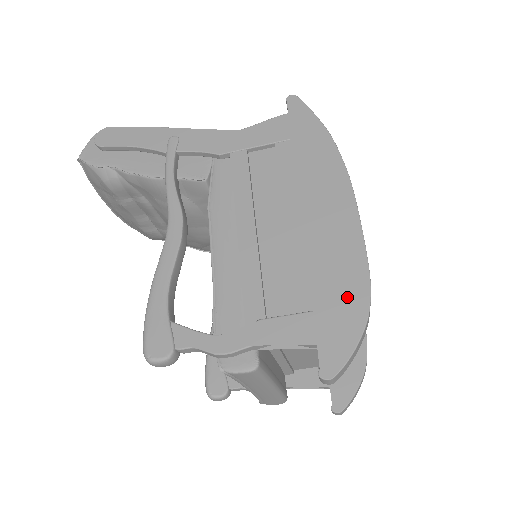
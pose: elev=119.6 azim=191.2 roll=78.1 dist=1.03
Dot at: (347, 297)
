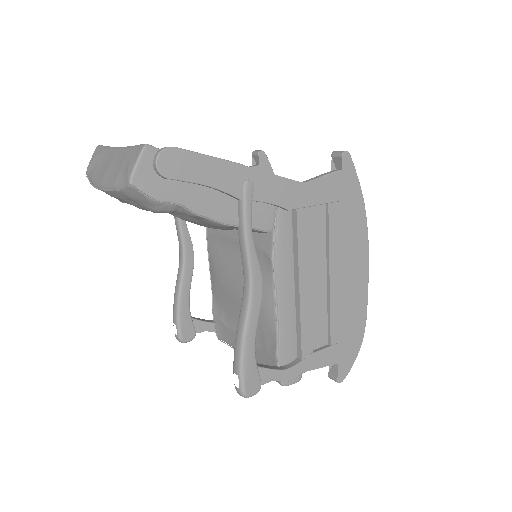
Dot at: (355, 334)
